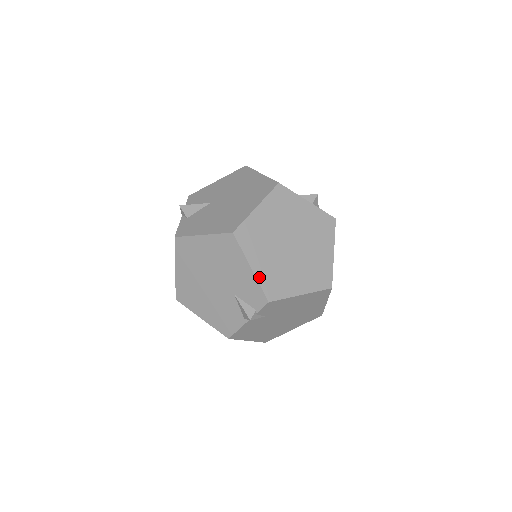
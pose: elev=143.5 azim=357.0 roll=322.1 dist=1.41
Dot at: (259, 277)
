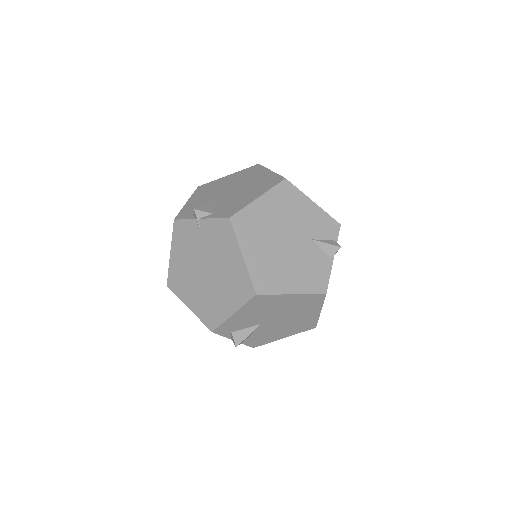
Dot at: (321, 209)
